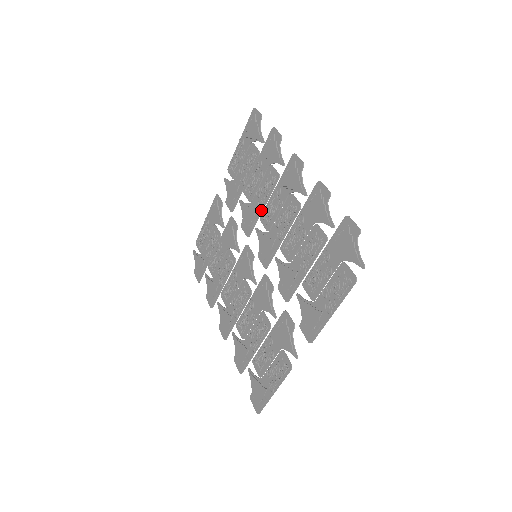
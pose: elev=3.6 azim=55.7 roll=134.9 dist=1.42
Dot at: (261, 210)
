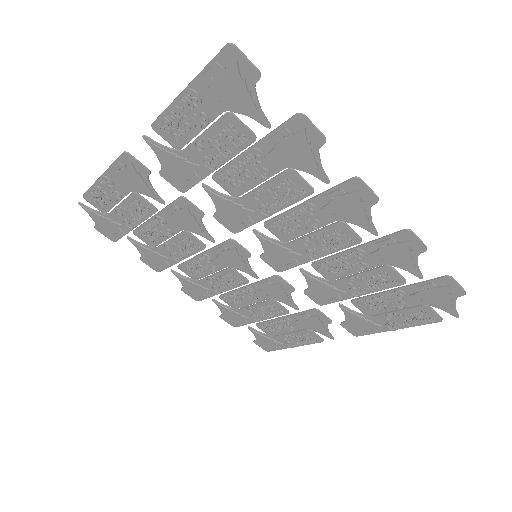
Dot at: (266, 217)
